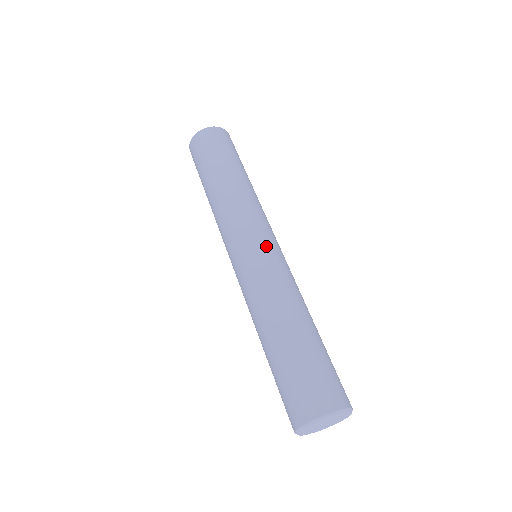
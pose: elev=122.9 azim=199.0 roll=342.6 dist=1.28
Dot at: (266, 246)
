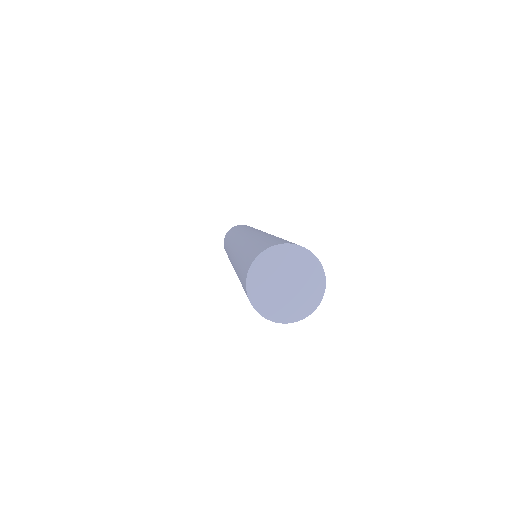
Dot at: occluded
